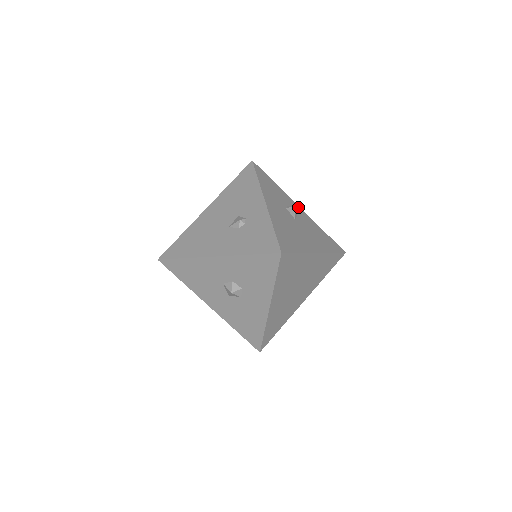
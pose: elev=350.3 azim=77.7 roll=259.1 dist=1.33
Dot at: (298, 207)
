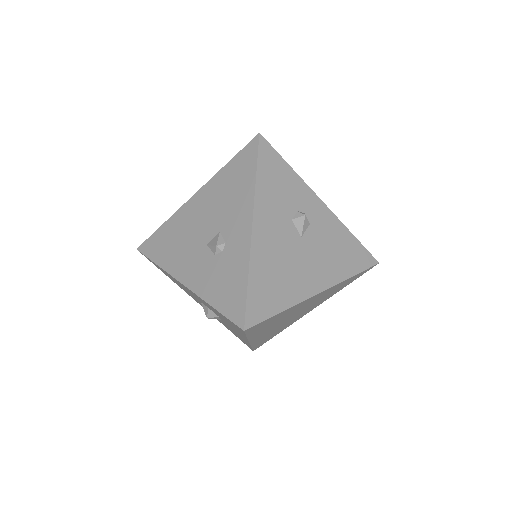
Dot at: (319, 203)
